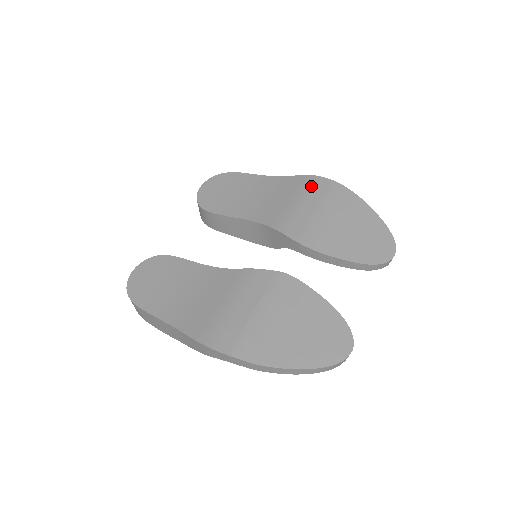
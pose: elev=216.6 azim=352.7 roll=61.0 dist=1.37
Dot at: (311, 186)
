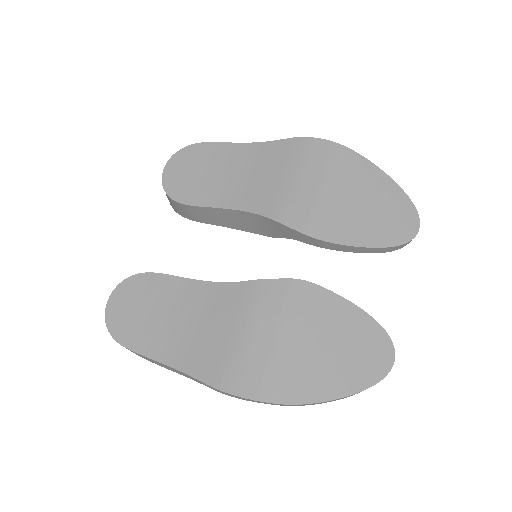
Dot at: (305, 153)
